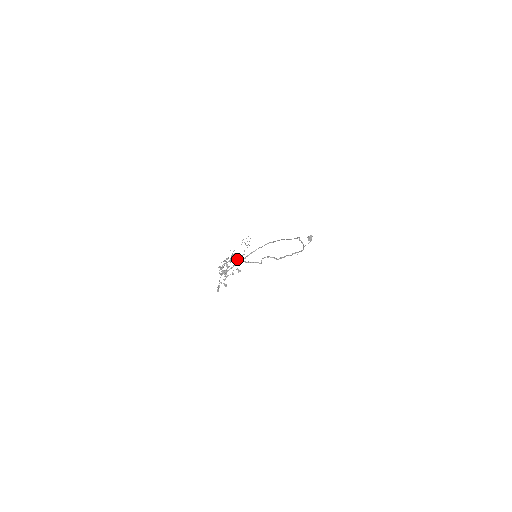
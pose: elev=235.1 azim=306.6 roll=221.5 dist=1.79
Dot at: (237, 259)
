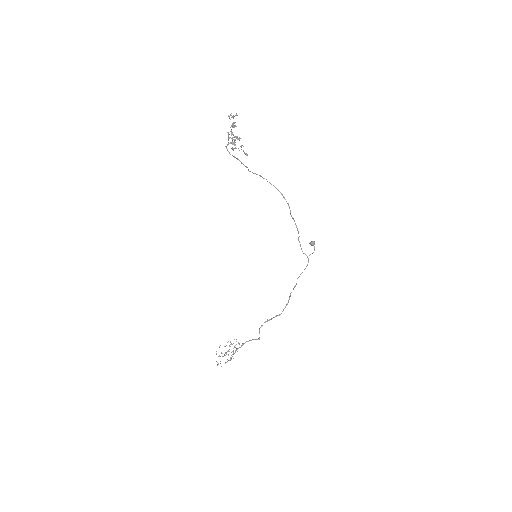
Dot at: (226, 353)
